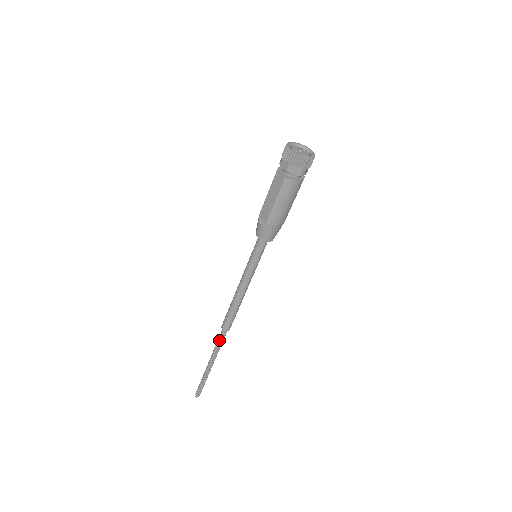
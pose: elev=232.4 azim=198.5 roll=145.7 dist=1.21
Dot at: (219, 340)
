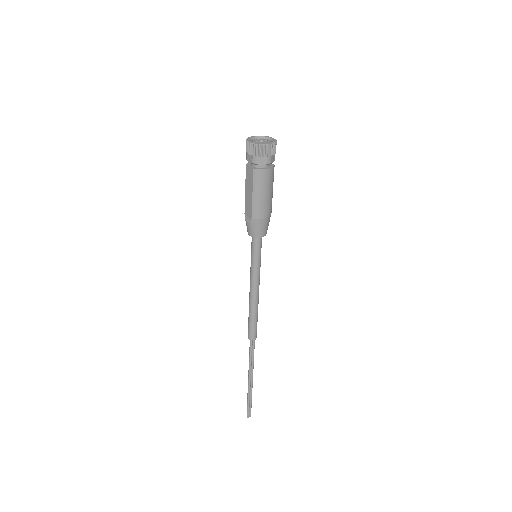
Dot at: (250, 351)
